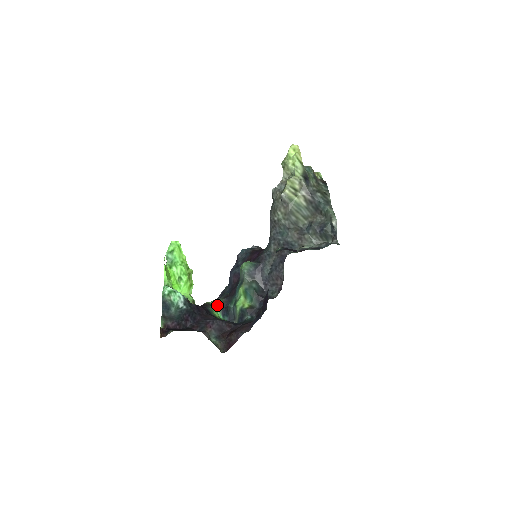
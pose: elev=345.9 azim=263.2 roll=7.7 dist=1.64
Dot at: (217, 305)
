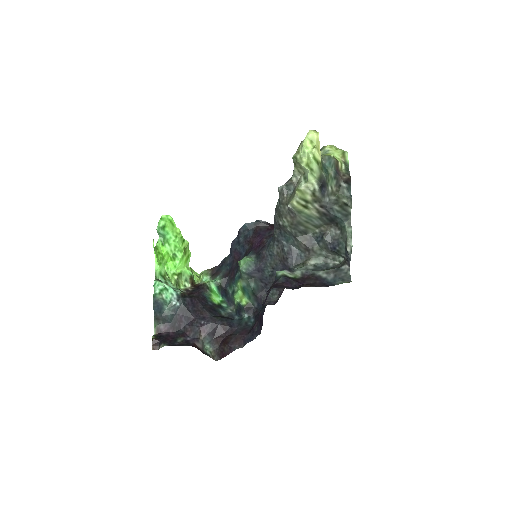
Dot at: (215, 286)
